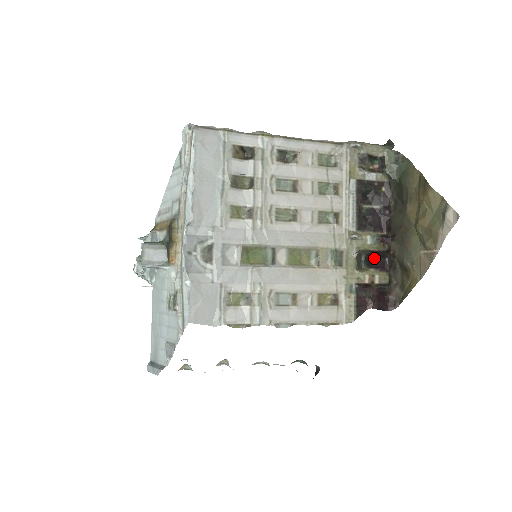
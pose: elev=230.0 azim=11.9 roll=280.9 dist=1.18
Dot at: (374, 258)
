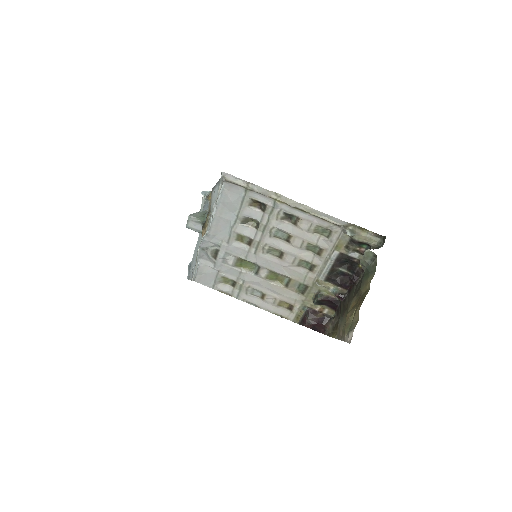
Dot at: (328, 301)
